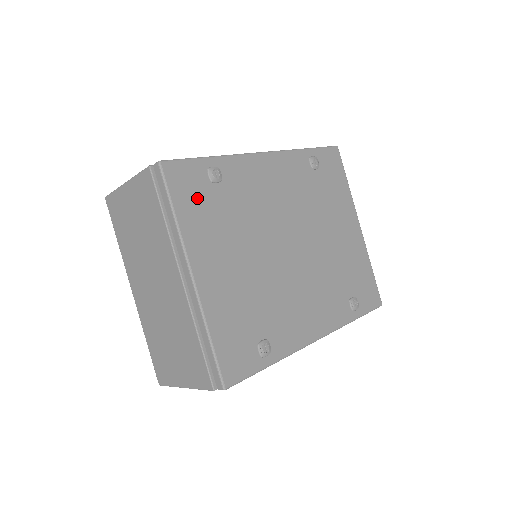
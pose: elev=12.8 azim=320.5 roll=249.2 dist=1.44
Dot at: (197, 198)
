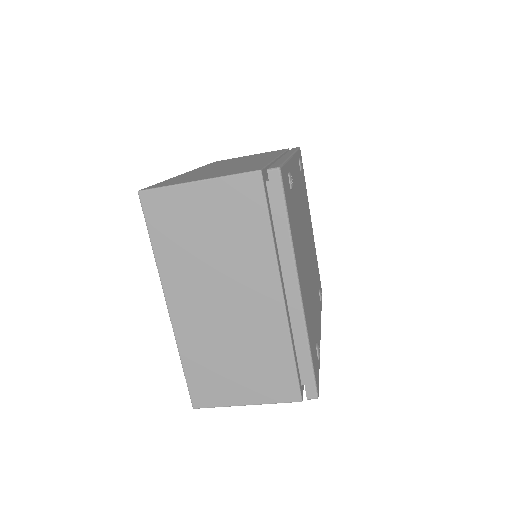
Dot at: (291, 208)
